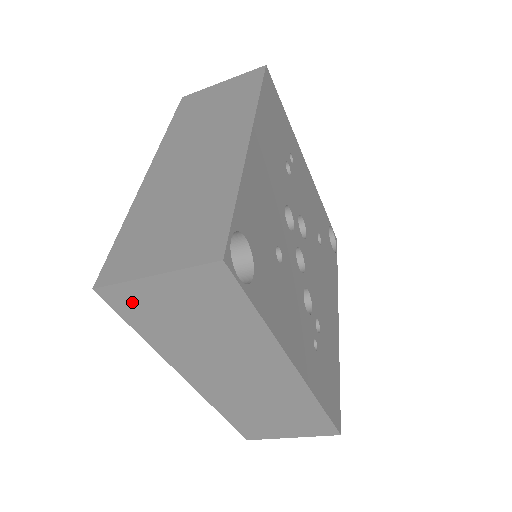
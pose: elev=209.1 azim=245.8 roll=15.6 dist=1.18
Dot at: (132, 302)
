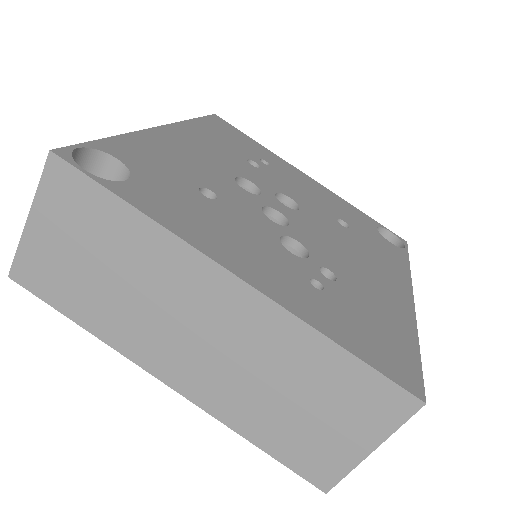
Dot at: (40, 273)
